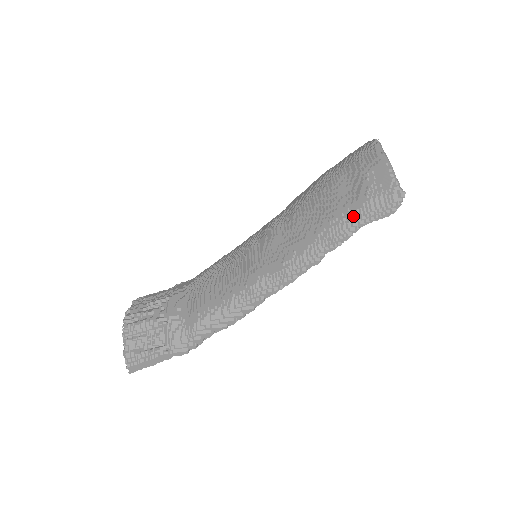
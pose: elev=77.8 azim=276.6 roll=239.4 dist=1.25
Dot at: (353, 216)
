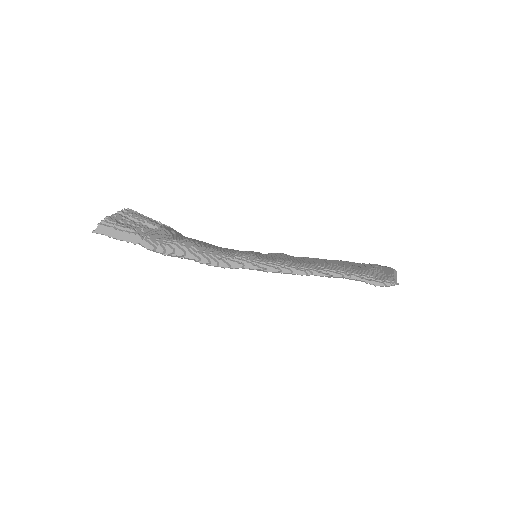
Dot at: (351, 270)
